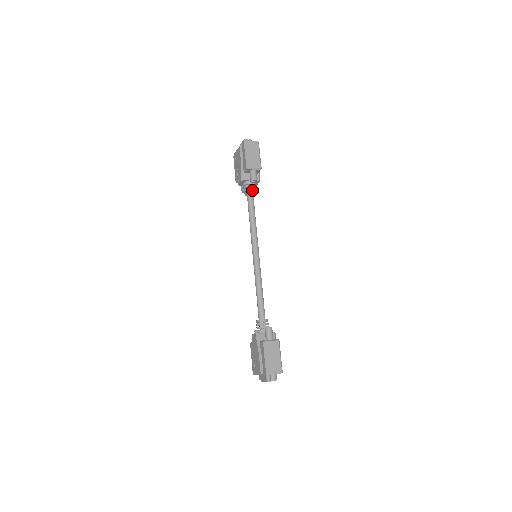
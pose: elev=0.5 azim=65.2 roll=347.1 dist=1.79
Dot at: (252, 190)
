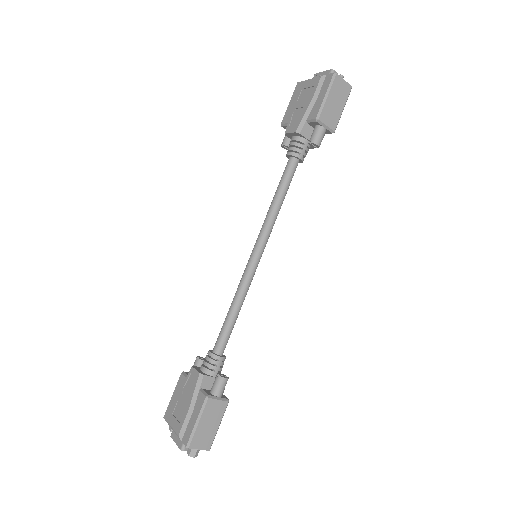
Dot at: (302, 155)
